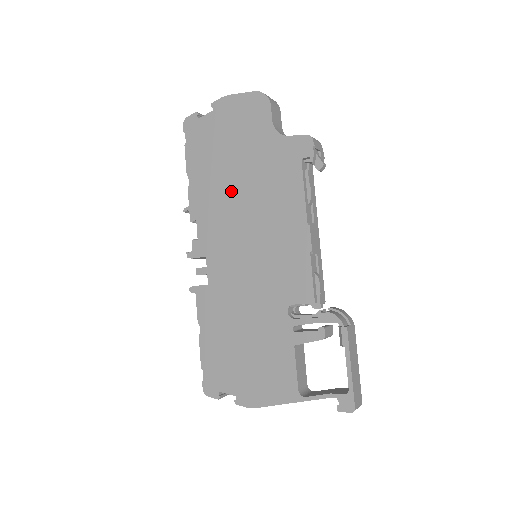
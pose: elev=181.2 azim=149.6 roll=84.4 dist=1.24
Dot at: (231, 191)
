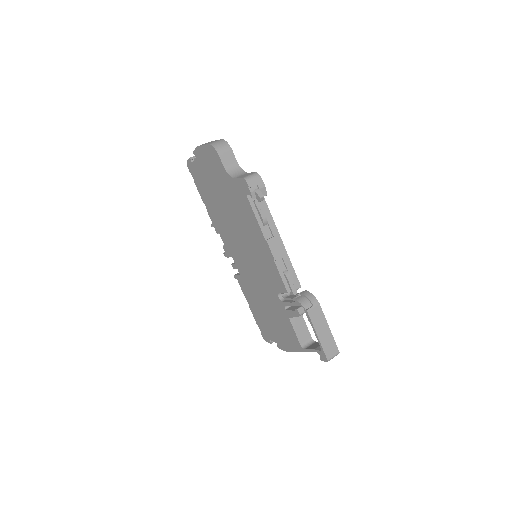
Dot at: (225, 215)
